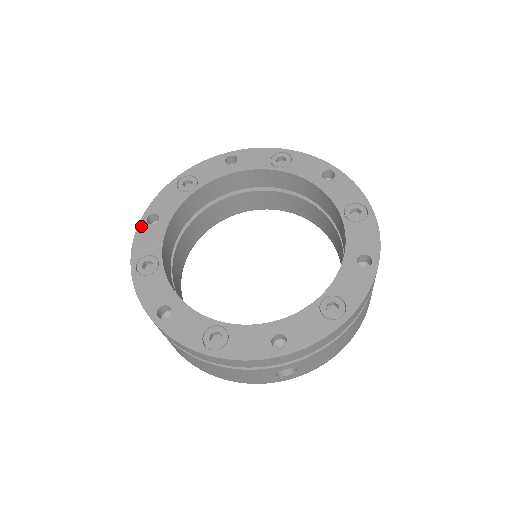
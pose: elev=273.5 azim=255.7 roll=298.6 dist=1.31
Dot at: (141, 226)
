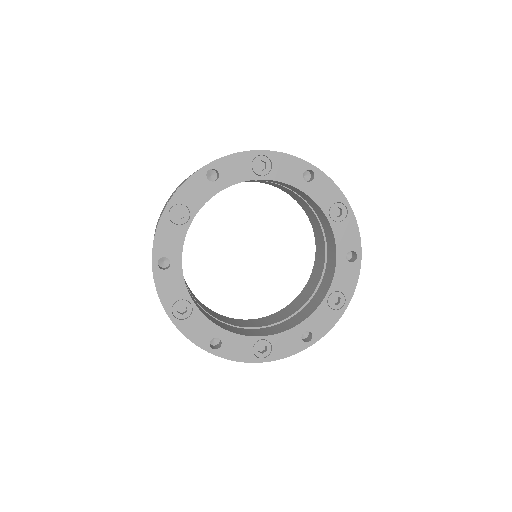
Dot at: (200, 173)
